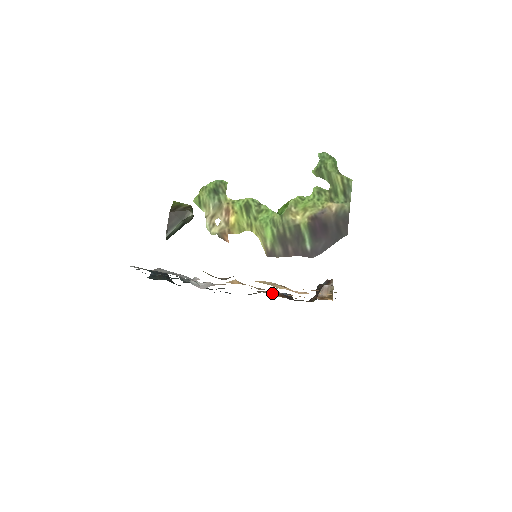
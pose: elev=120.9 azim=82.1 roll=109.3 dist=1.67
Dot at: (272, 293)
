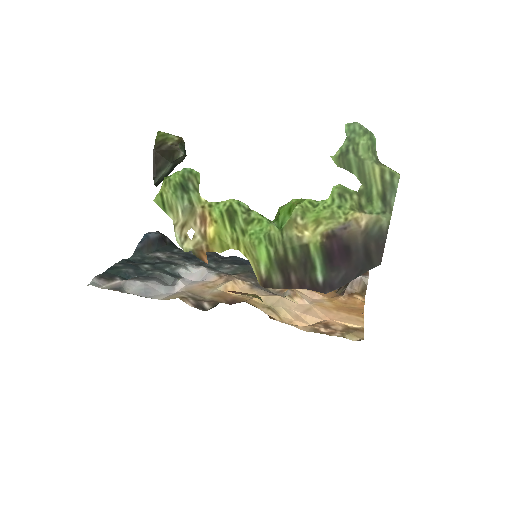
Dot at: occluded
